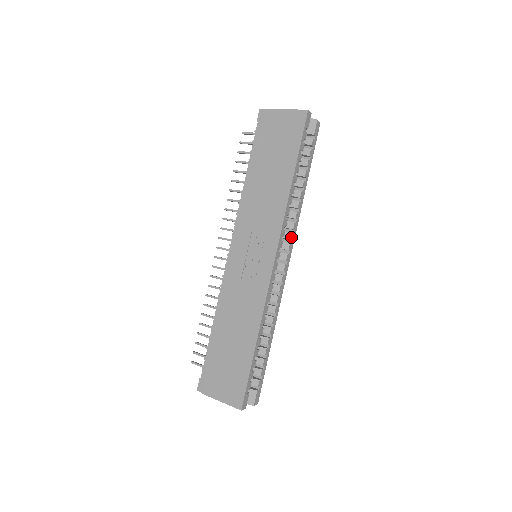
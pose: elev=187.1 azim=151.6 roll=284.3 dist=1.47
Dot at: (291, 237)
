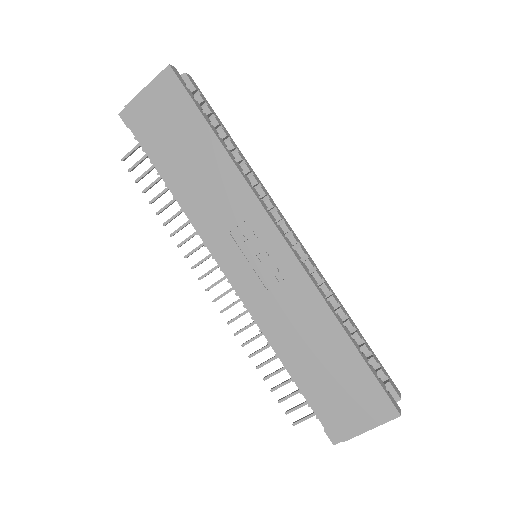
Dot at: (271, 204)
